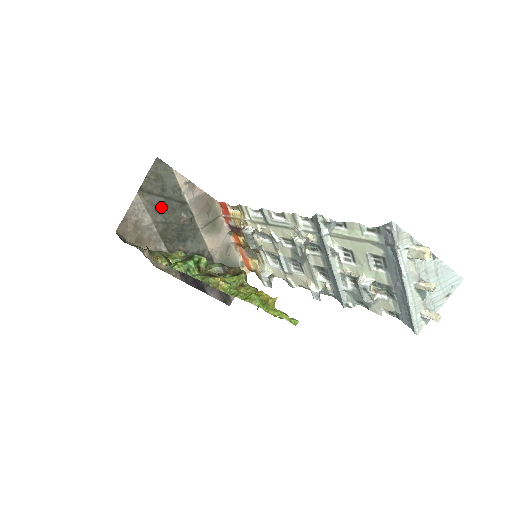
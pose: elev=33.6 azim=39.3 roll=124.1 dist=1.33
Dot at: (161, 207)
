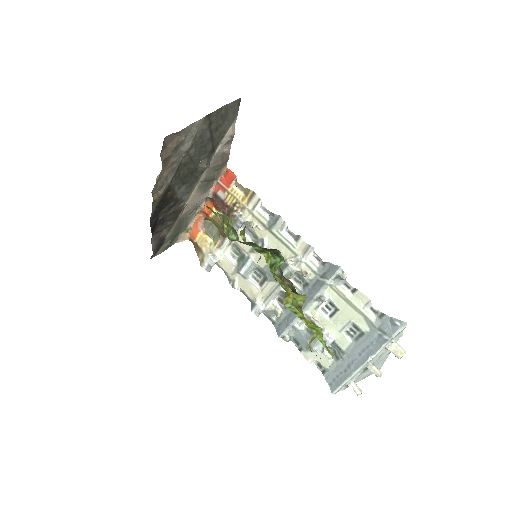
Dot at: (202, 142)
